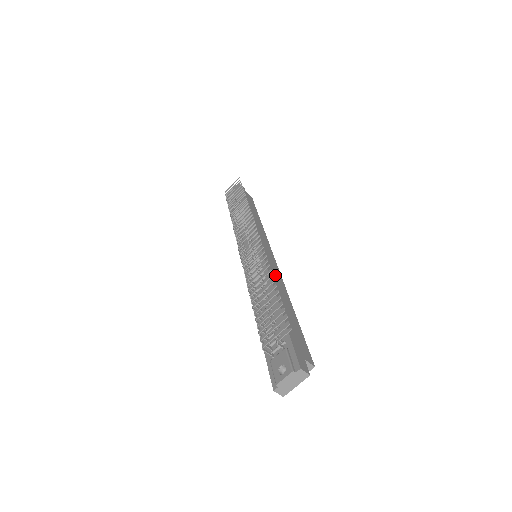
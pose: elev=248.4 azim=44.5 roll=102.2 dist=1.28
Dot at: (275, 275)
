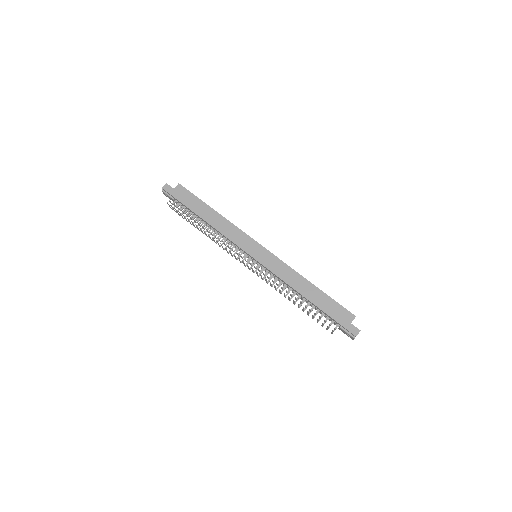
Dot at: (283, 272)
